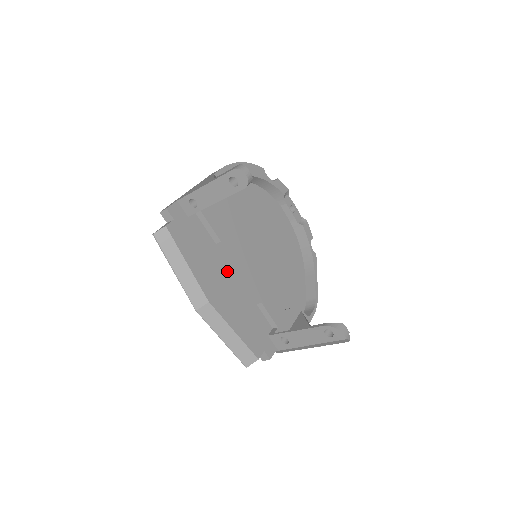
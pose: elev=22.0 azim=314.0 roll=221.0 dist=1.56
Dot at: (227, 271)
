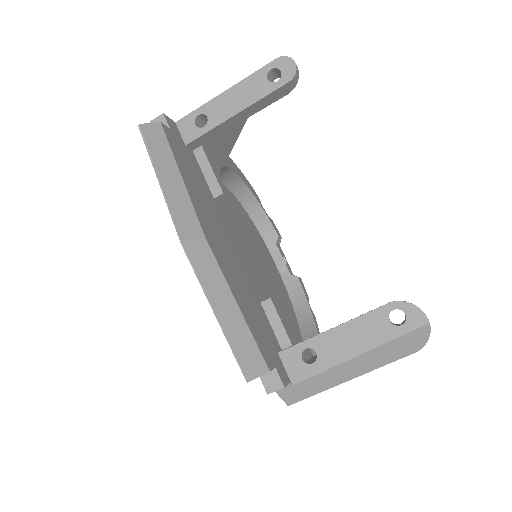
Dot at: occluded
